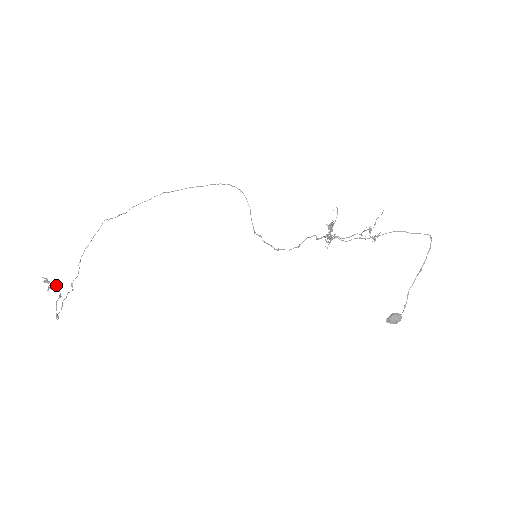
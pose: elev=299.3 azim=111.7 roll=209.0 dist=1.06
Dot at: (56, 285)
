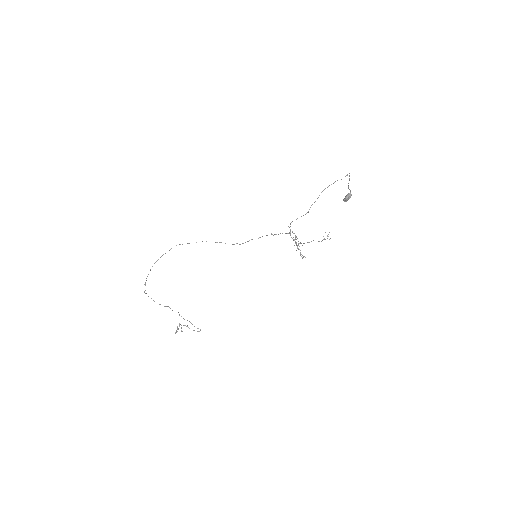
Dot at: occluded
